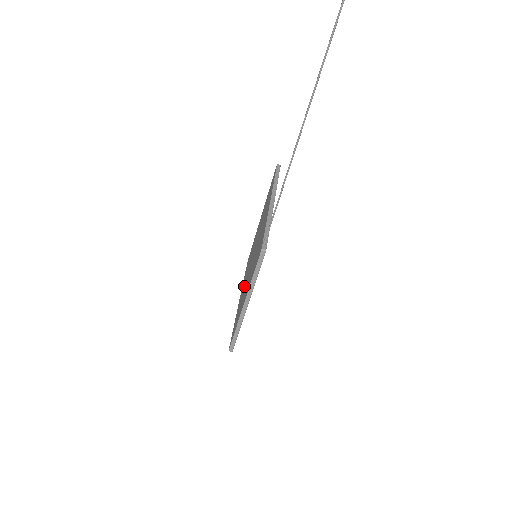
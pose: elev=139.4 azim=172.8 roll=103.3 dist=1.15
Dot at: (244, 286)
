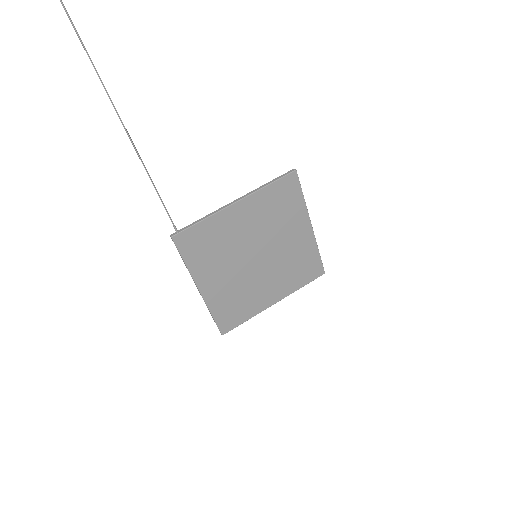
Dot at: (255, 284)
